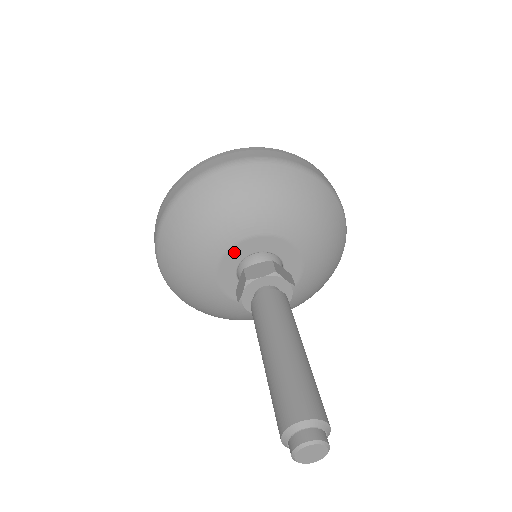
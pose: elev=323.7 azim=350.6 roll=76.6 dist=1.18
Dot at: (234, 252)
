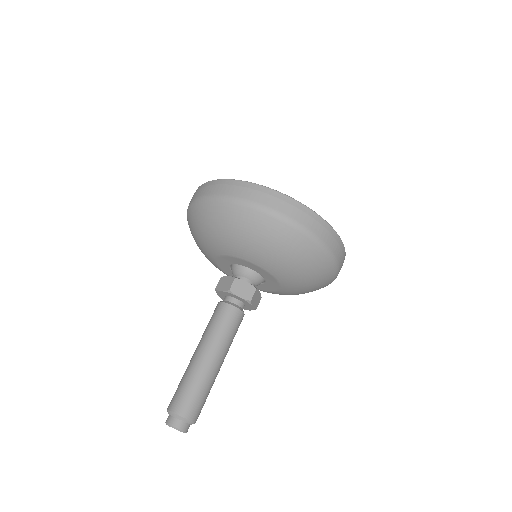
Dot at: (221, 261)
